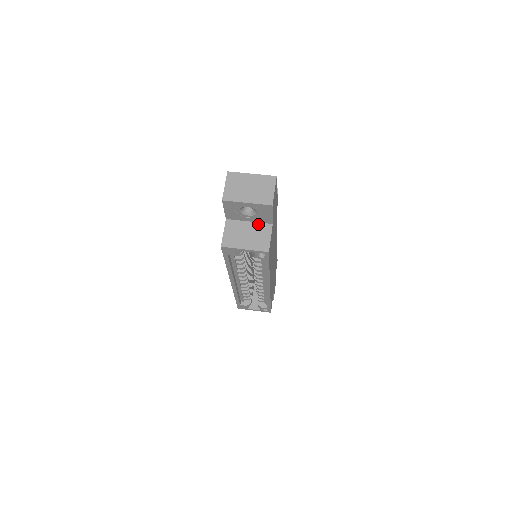
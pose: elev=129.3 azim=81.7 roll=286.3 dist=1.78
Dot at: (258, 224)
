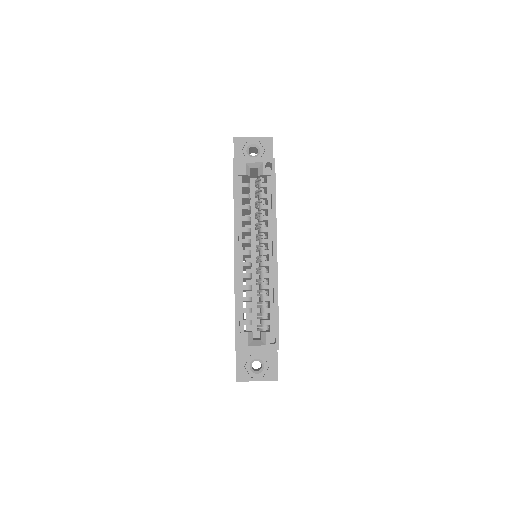
Dot at: occluded
